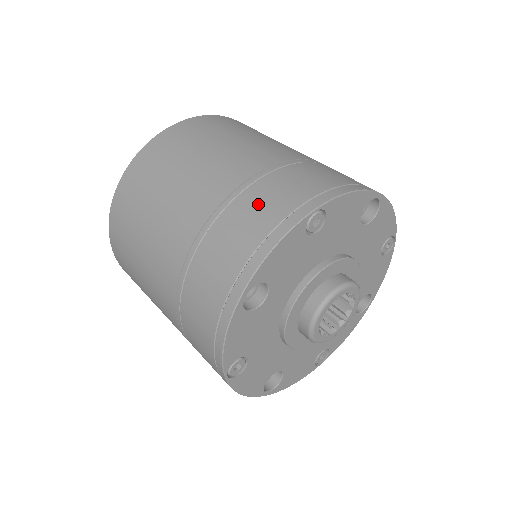
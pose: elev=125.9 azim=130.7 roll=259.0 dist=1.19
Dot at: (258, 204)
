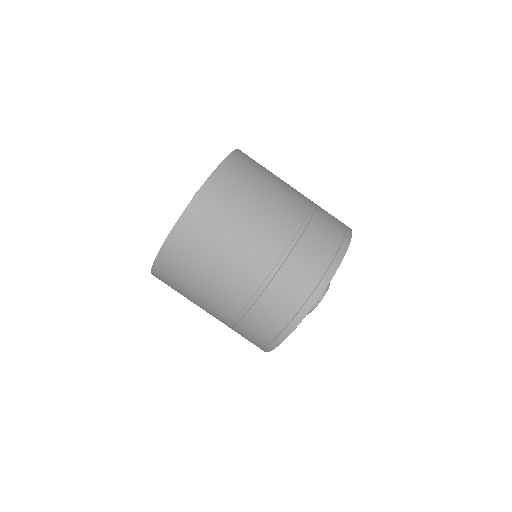
Dot at: (298, 273)
